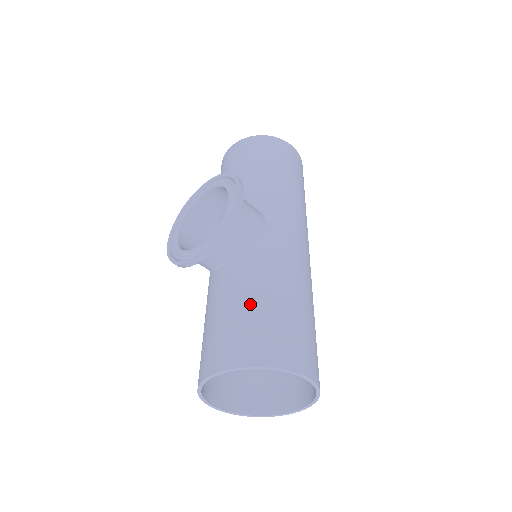
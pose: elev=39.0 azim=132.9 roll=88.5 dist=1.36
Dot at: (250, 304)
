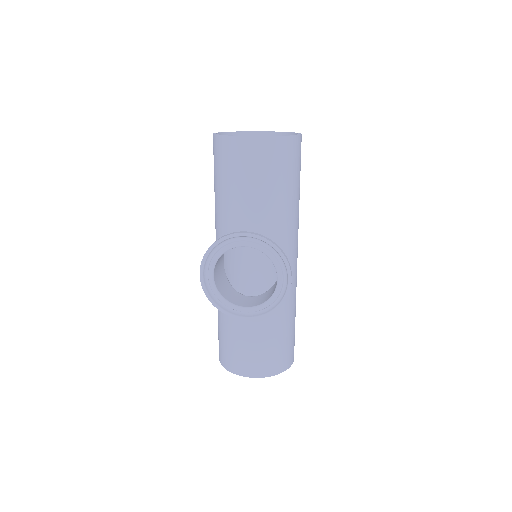
Dot at: (274, 336)
